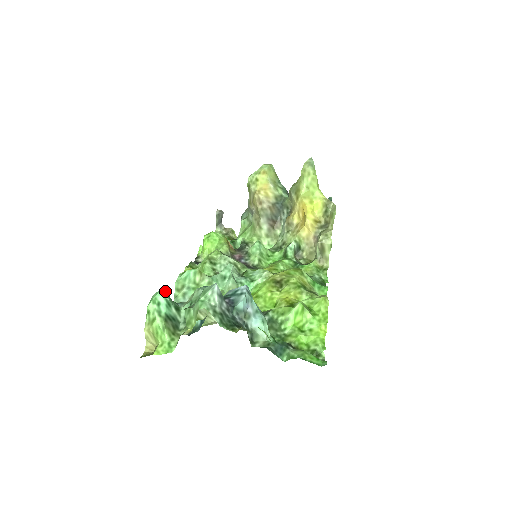
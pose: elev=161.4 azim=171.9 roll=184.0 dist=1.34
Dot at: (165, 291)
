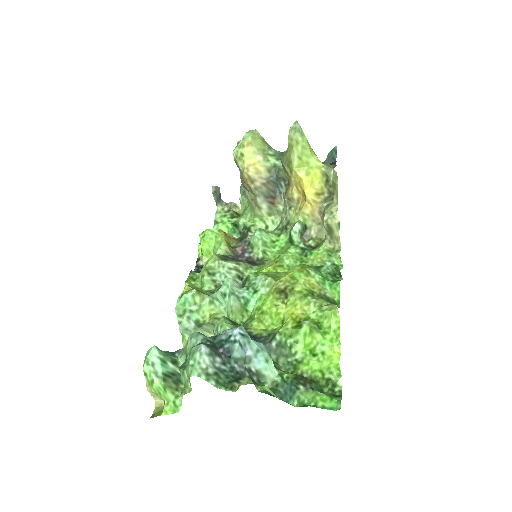
Dot at: (156, 348)
